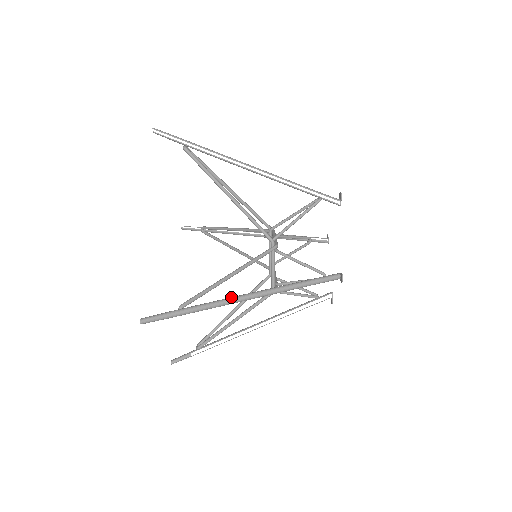
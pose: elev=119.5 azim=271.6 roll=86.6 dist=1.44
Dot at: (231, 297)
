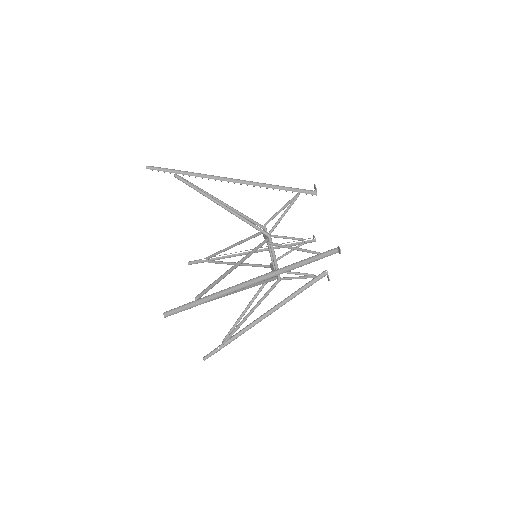
Dot at: (253, 325)
